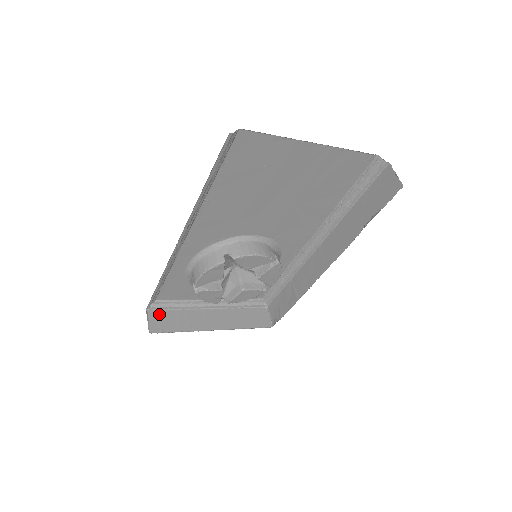
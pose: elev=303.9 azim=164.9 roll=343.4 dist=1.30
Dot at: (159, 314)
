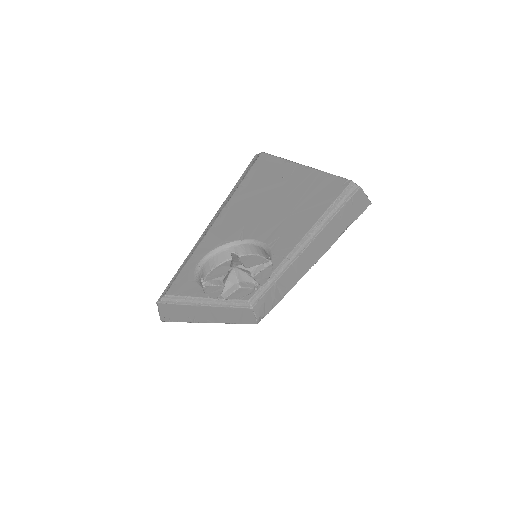
Dot at: (167, 307)
